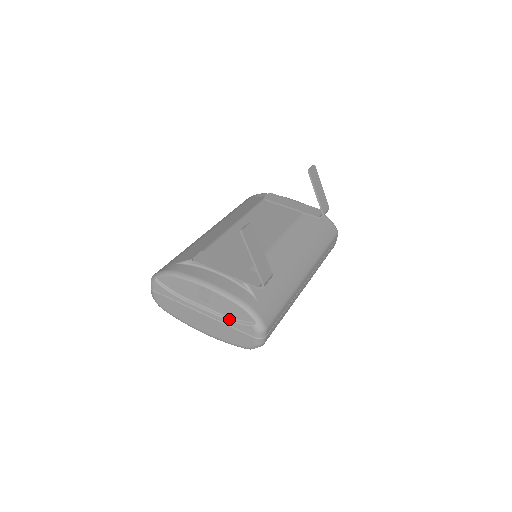
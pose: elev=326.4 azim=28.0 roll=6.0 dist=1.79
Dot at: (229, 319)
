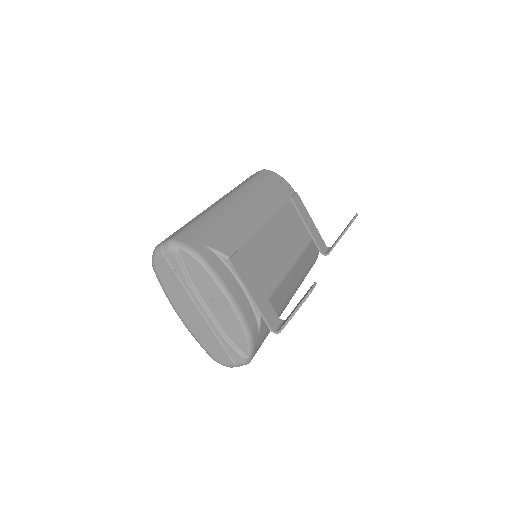
Dot at: (224, 336)
